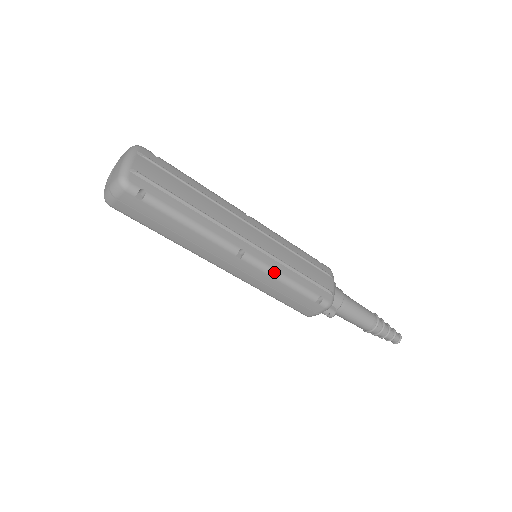
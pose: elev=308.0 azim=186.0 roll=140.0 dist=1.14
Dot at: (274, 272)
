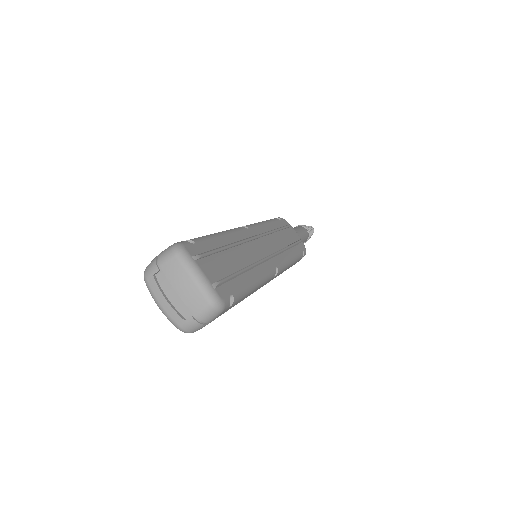
Dot at: (288, 263)
